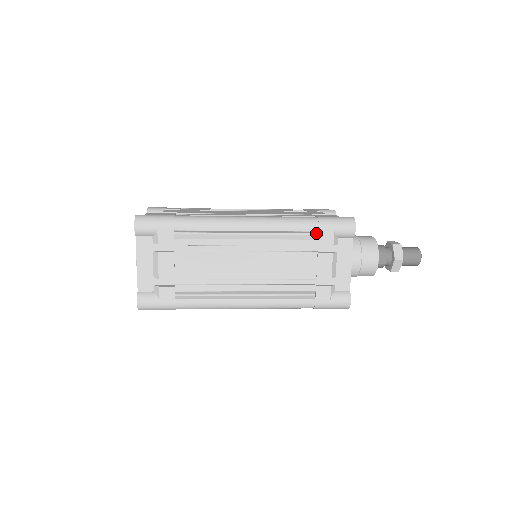
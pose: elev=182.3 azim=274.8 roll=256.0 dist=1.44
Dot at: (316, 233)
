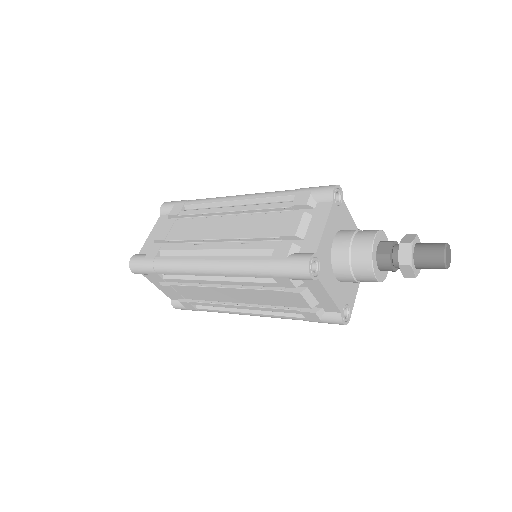
Dot at: occluded
